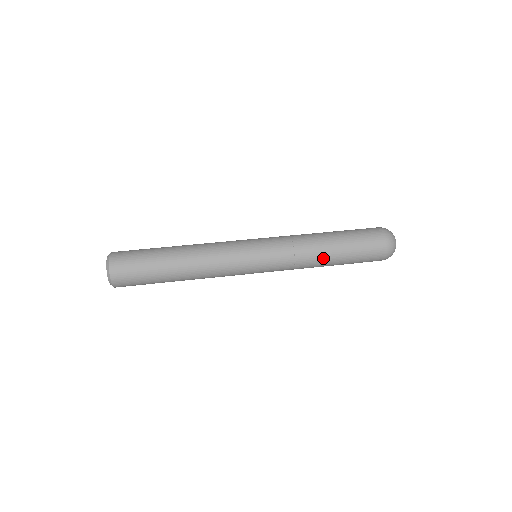
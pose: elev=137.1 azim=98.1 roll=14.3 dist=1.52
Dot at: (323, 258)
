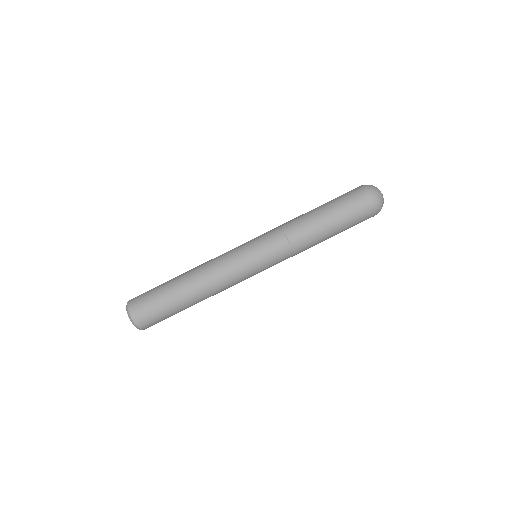
Dot at: occluded
